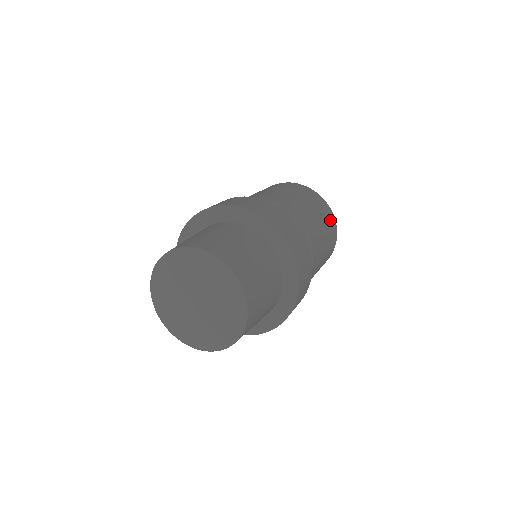
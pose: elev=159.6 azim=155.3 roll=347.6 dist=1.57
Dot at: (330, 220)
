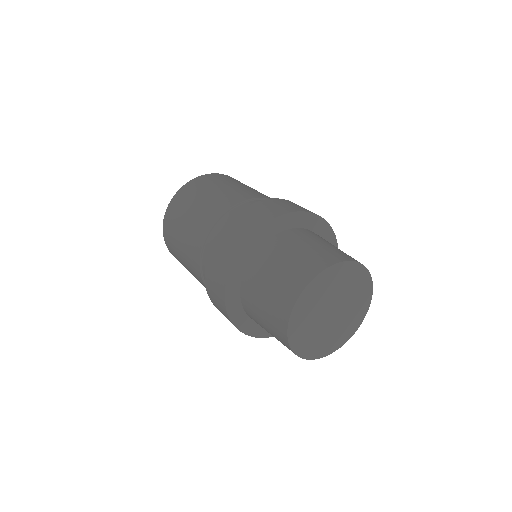
Dot at: occluded
